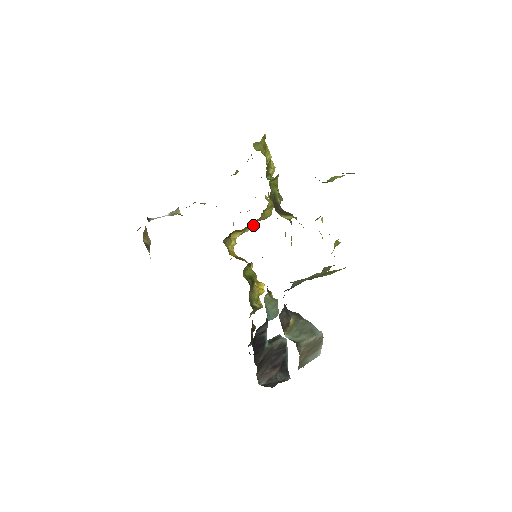
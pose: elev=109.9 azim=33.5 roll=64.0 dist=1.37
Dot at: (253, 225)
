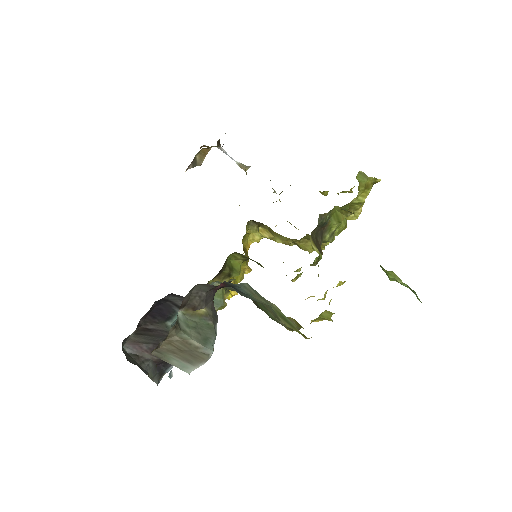
Dot at: (288, 242)
